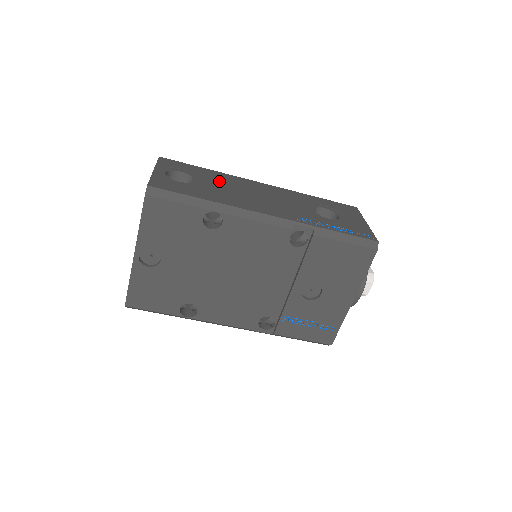
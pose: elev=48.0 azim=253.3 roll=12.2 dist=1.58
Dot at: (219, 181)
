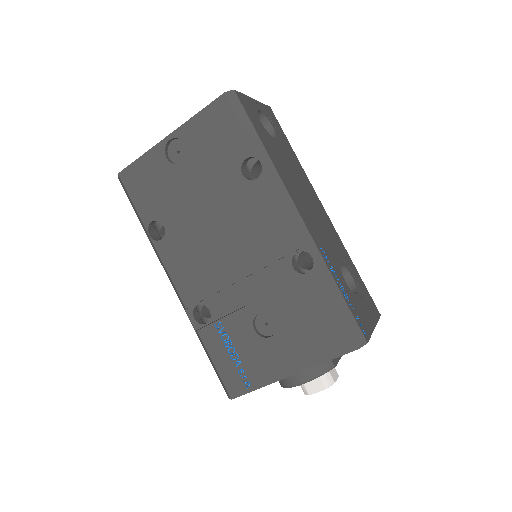
Dot at: (293, 163)
